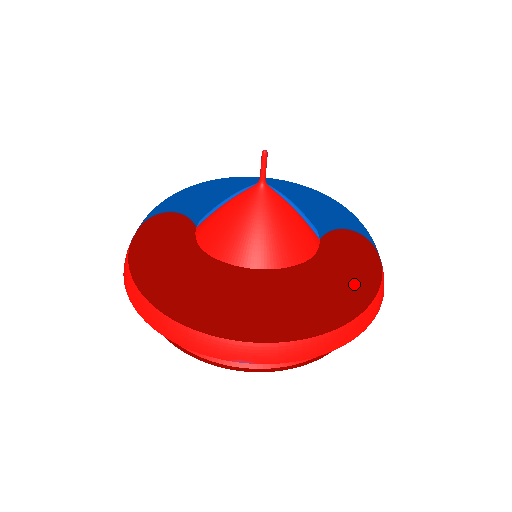
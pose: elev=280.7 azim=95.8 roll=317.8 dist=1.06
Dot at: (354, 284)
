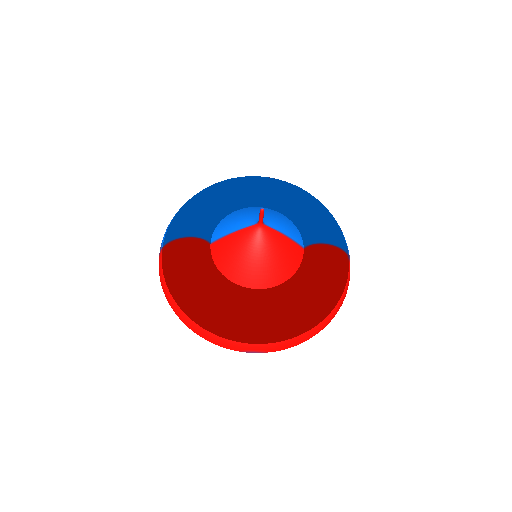
Dot at: (327, 295)
